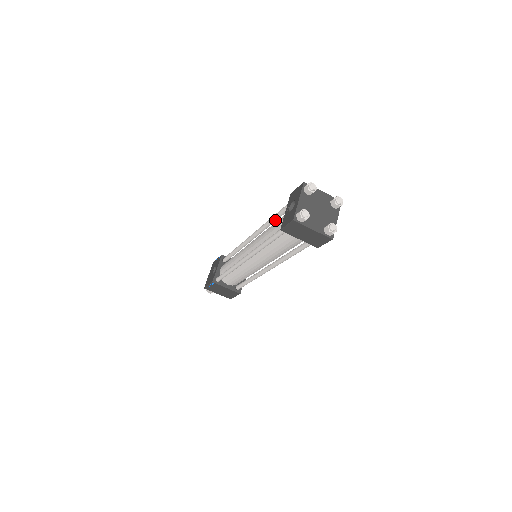
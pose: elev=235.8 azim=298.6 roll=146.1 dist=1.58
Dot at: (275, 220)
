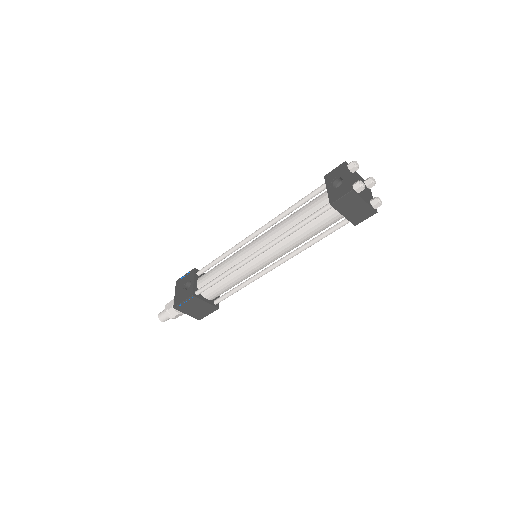
Dot at: (296, 208)
